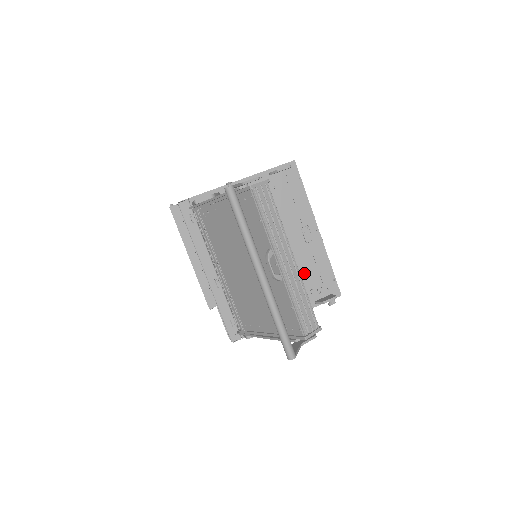
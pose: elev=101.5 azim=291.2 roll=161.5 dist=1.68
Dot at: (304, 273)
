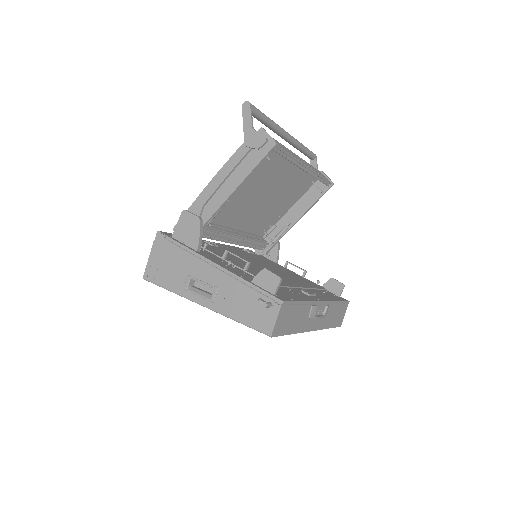
Dot at: occluded
